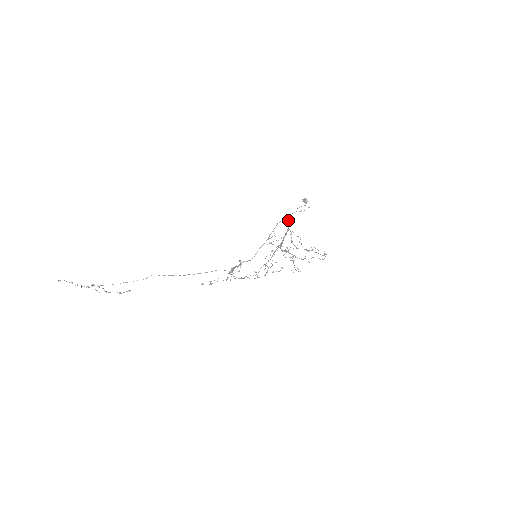
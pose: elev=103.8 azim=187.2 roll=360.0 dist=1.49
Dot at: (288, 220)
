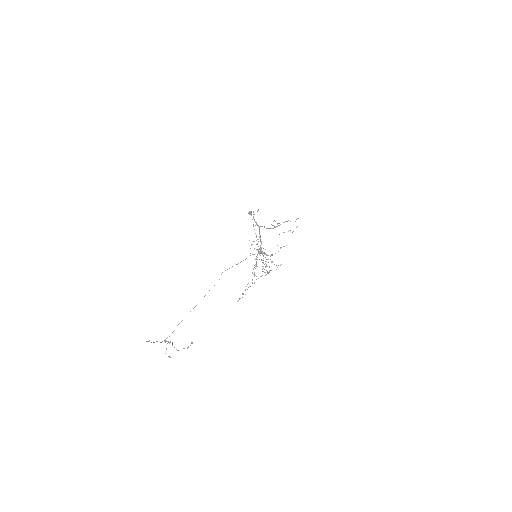
Dot at: (255, 221)
